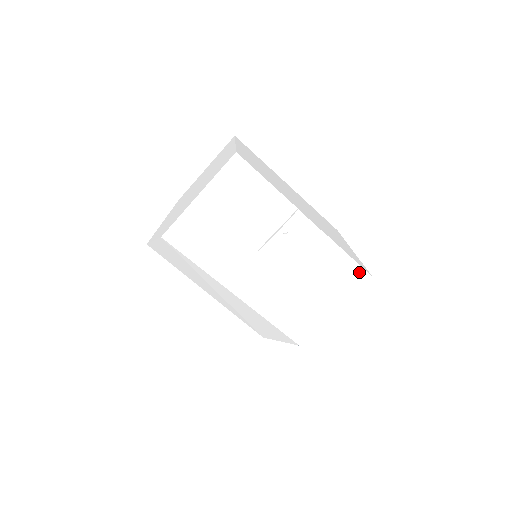
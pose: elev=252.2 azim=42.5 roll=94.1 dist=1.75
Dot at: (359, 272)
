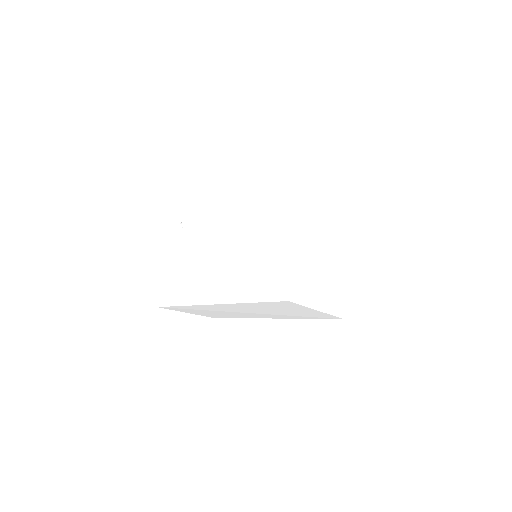
Dot at: (245, 188)
